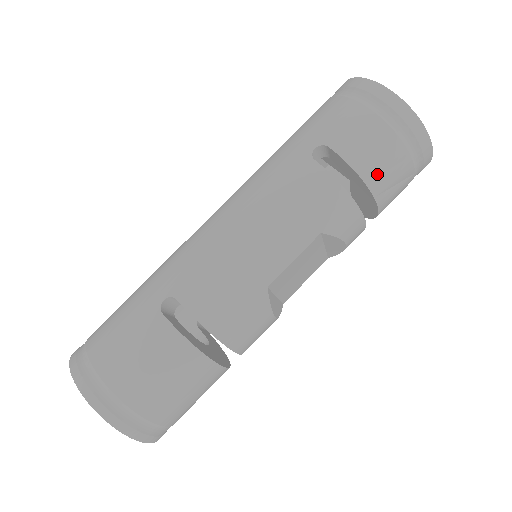
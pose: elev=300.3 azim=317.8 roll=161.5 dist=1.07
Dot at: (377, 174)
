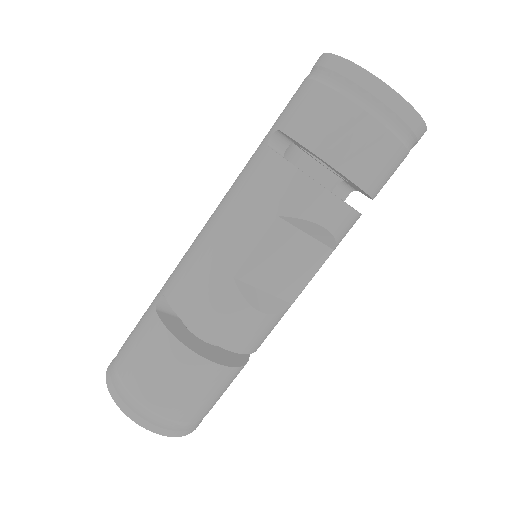
Dot at: (329, 143)
